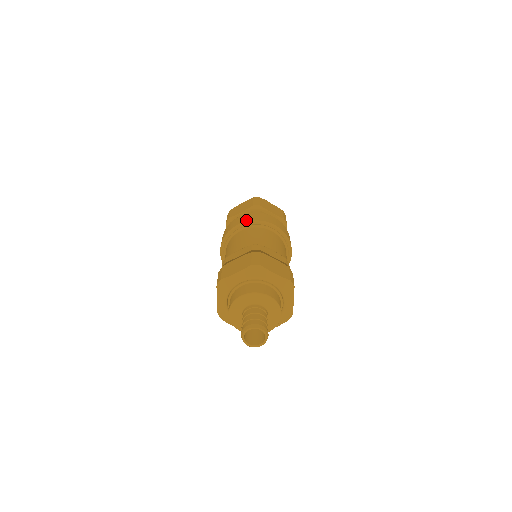
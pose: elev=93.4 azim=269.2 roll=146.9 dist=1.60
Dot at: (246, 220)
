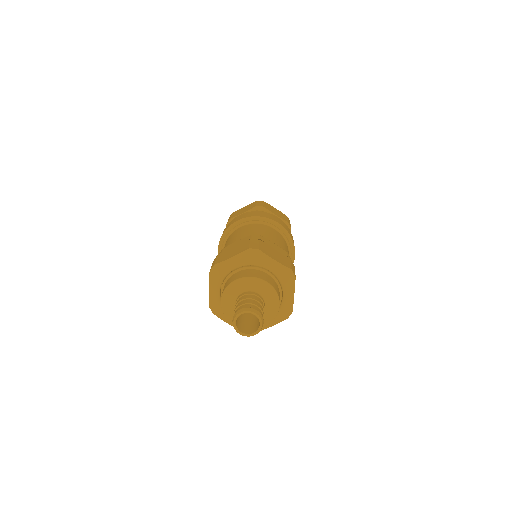
Dot at: (247, 216)
